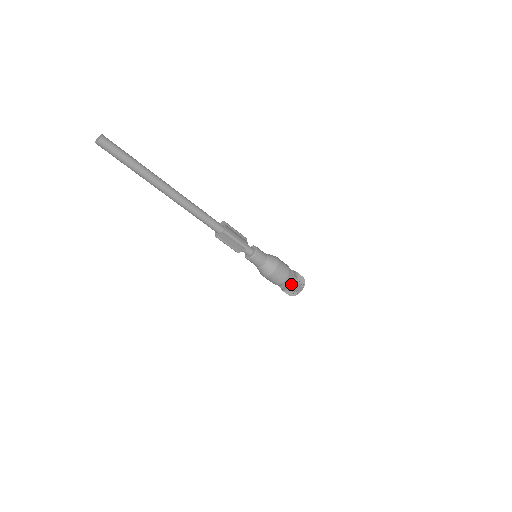
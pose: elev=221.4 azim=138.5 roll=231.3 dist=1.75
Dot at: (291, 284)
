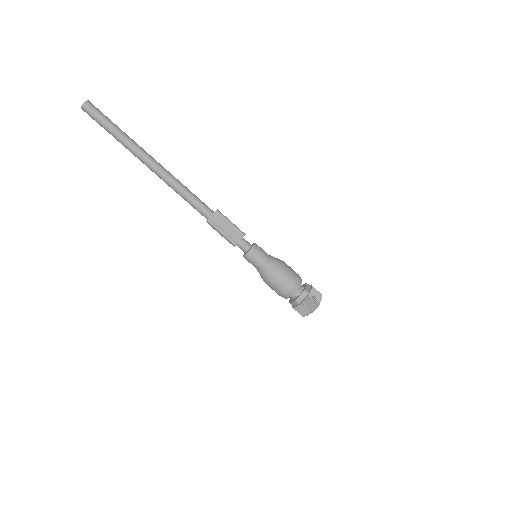
Dot at: (306, 288)
